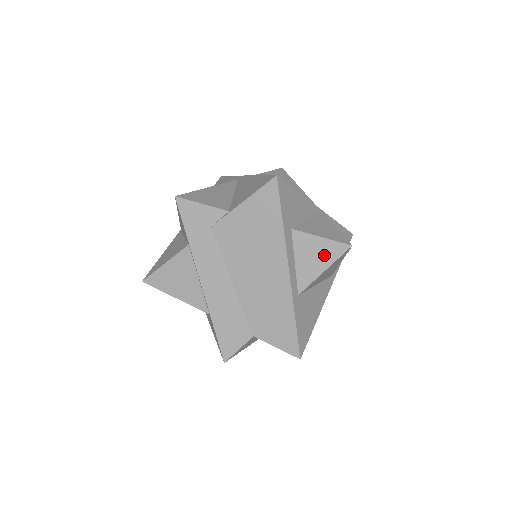
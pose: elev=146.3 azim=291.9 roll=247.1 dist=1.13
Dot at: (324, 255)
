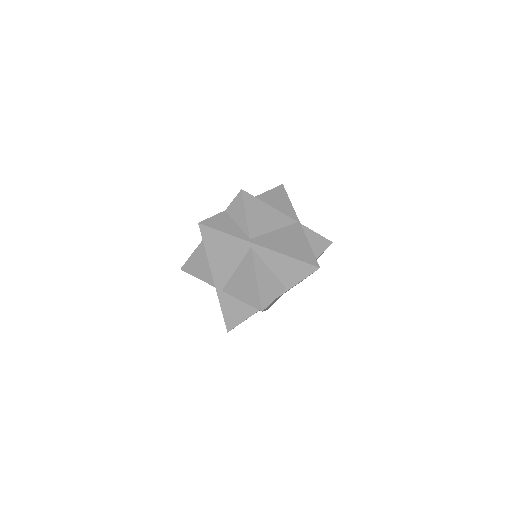
Dot at: occluded
